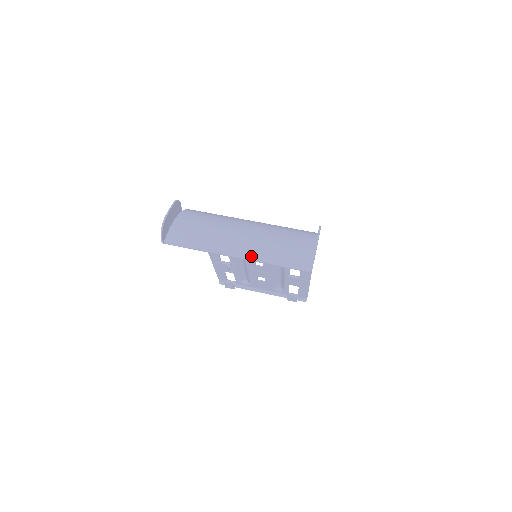
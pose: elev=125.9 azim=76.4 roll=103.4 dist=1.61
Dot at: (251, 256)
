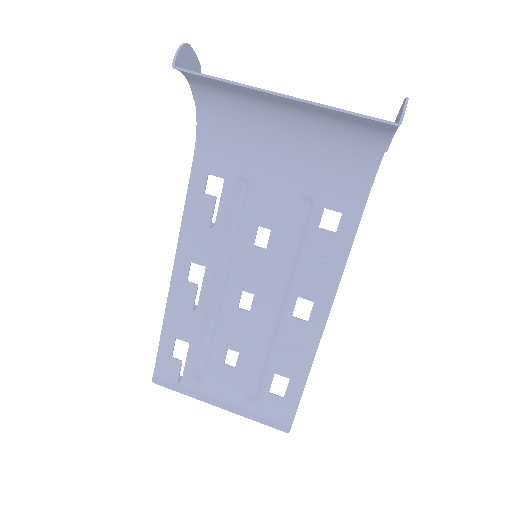
Dot at: (306, 100)
